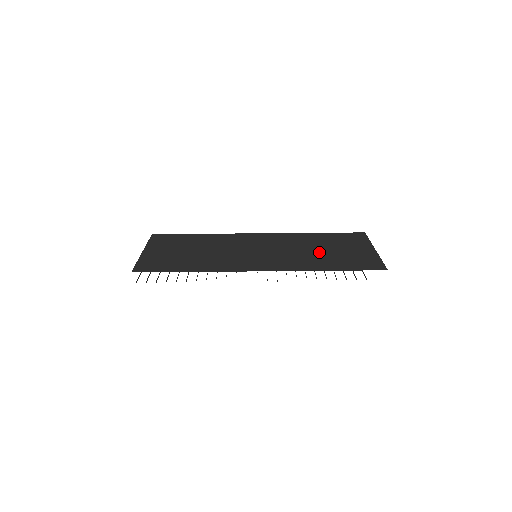
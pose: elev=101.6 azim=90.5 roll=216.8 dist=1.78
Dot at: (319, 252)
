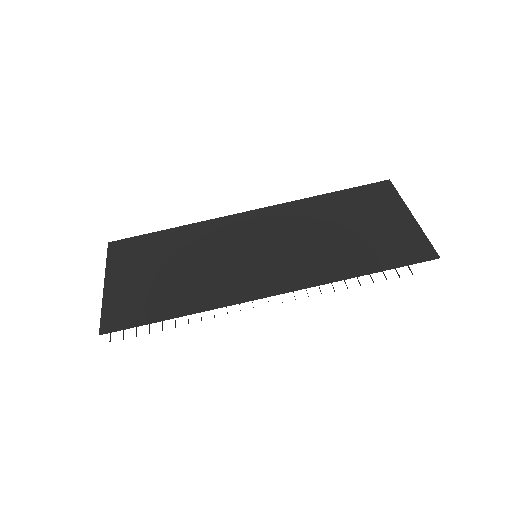
Dot at: (339, 237)
